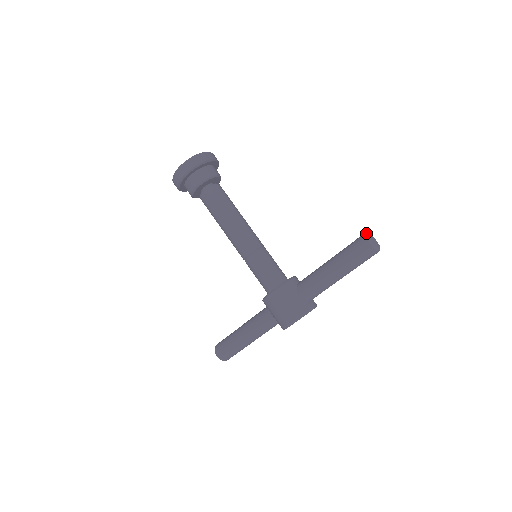
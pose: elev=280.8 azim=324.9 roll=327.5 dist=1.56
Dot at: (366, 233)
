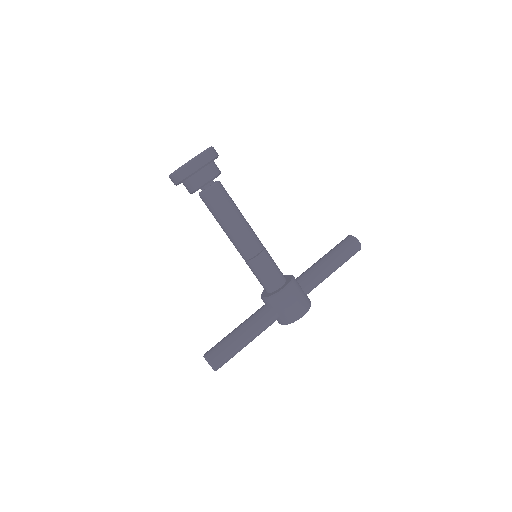
Dot at: occluded
